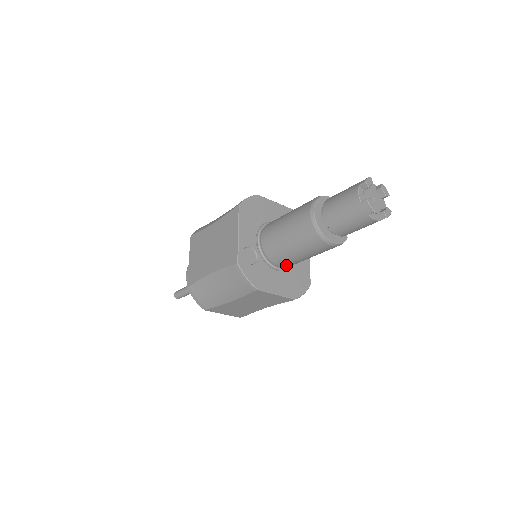
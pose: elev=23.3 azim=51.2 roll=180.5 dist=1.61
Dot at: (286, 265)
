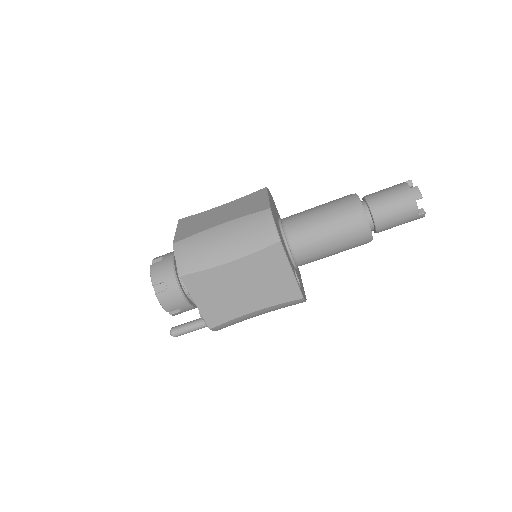
Dot at: occluded
